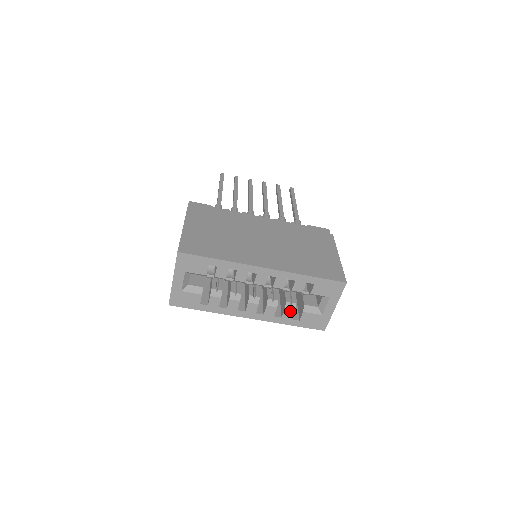
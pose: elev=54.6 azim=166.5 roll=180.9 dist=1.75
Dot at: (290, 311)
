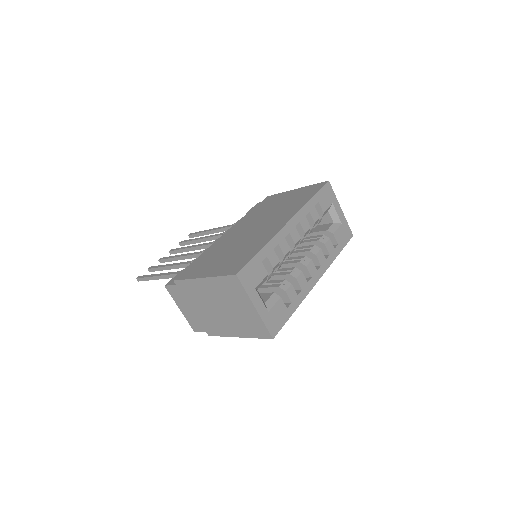
Dot at: (328, 243)
